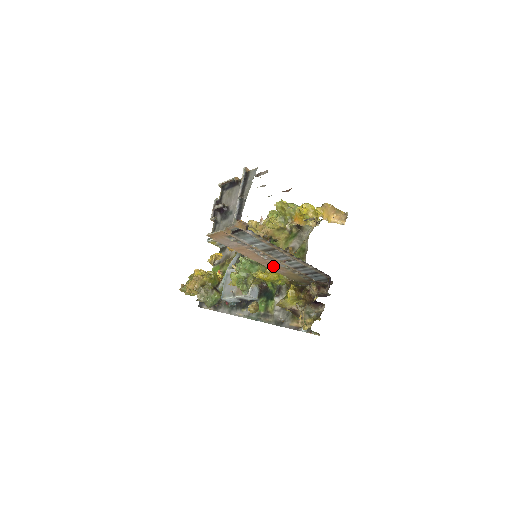
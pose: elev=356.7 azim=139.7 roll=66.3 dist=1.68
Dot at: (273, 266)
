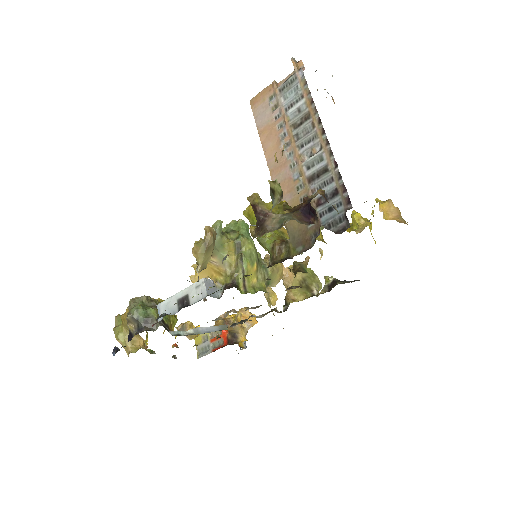
Dot at: (283, 181)
